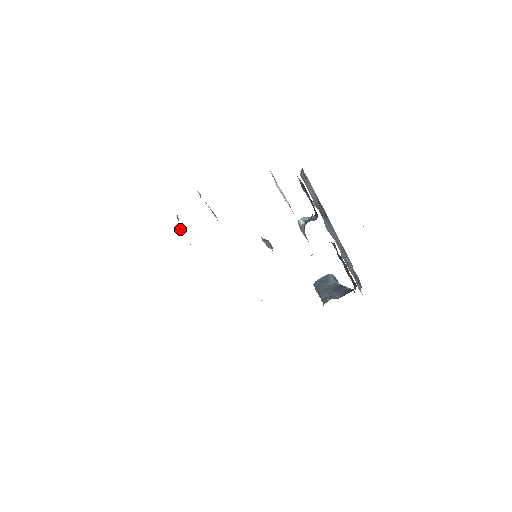
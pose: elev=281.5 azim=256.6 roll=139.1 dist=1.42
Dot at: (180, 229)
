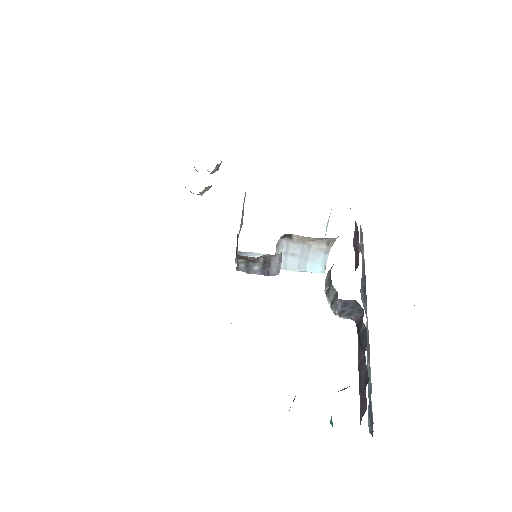
Dot at: occluded
